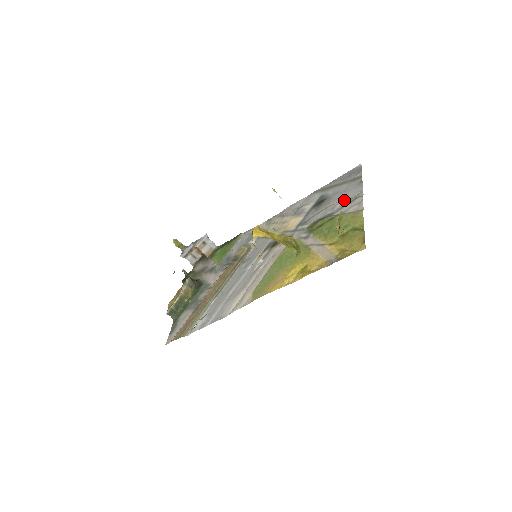
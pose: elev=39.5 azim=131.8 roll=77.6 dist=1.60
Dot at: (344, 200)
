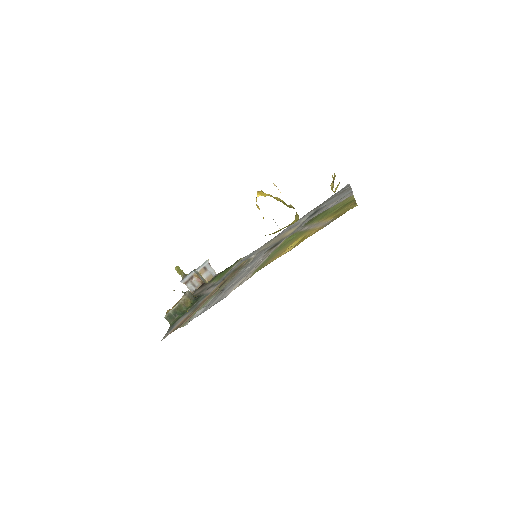
Dot at: (336, 201)
